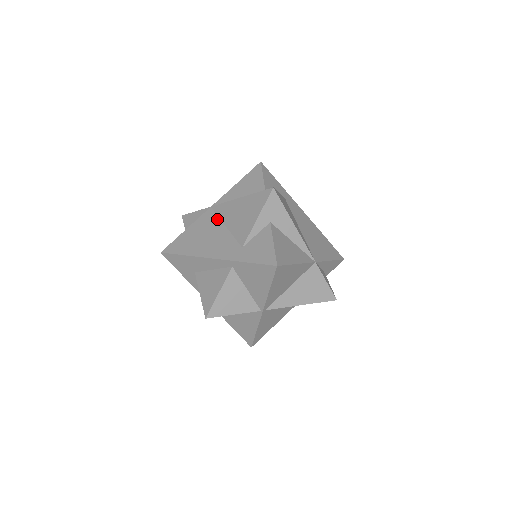
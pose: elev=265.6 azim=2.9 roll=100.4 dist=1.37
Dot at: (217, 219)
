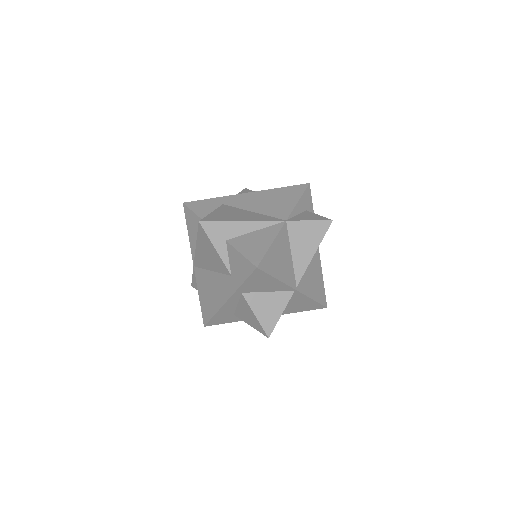
Dot at: (204, 271)
